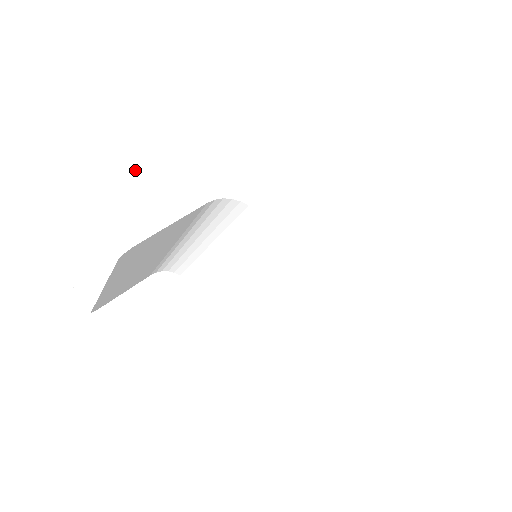
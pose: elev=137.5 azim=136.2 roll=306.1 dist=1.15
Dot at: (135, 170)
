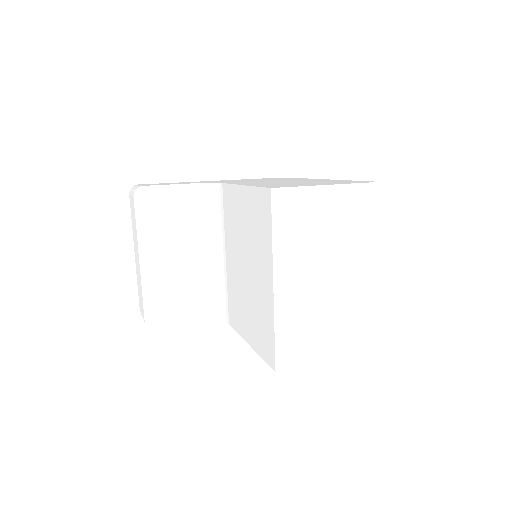
Dot at: occluded
